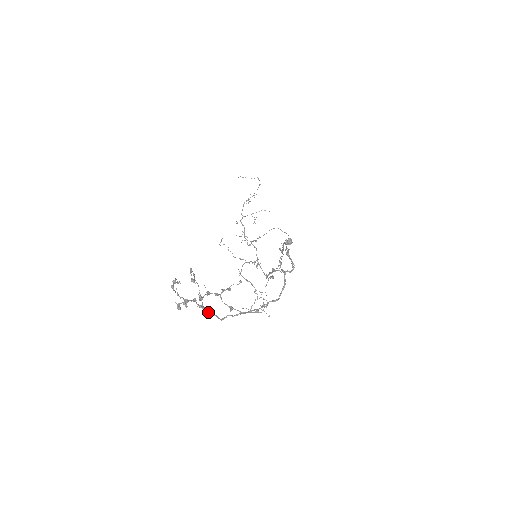
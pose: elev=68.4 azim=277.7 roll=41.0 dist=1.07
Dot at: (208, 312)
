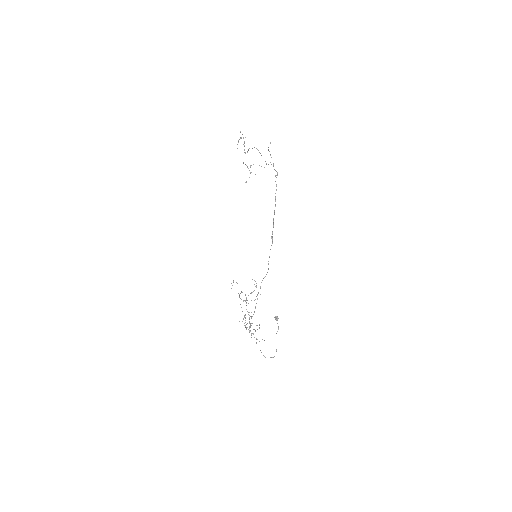
Dot at: occluded
